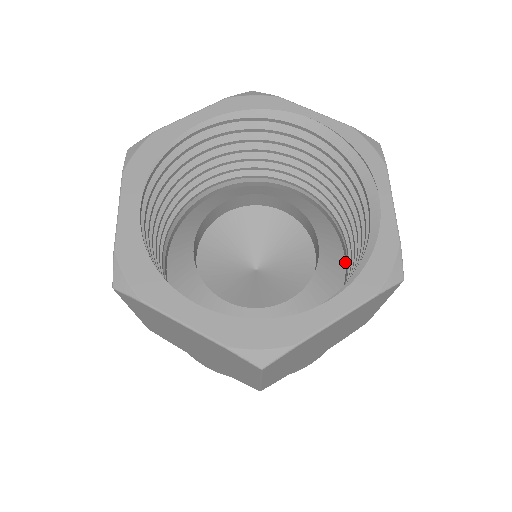
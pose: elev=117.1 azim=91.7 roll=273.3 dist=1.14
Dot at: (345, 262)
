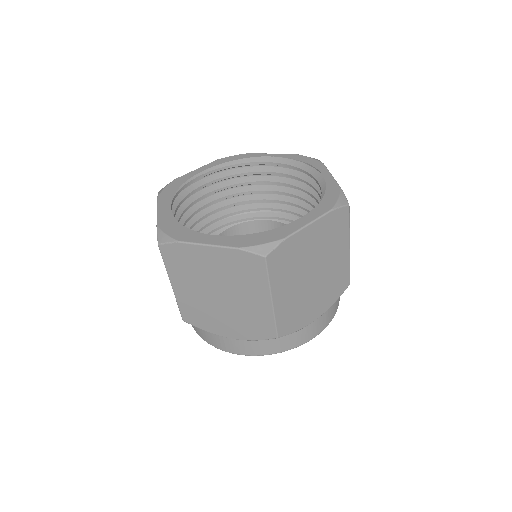
Dot at: occluded
